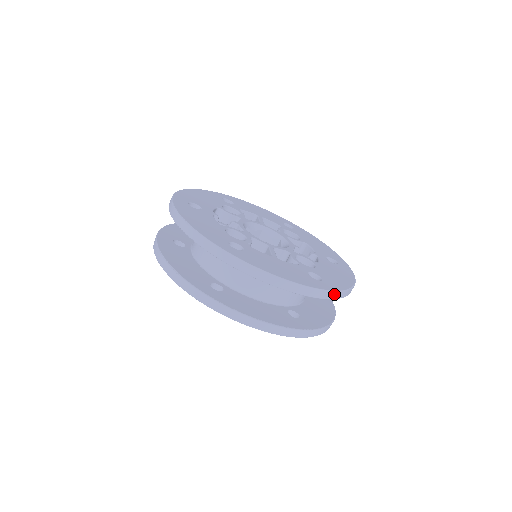
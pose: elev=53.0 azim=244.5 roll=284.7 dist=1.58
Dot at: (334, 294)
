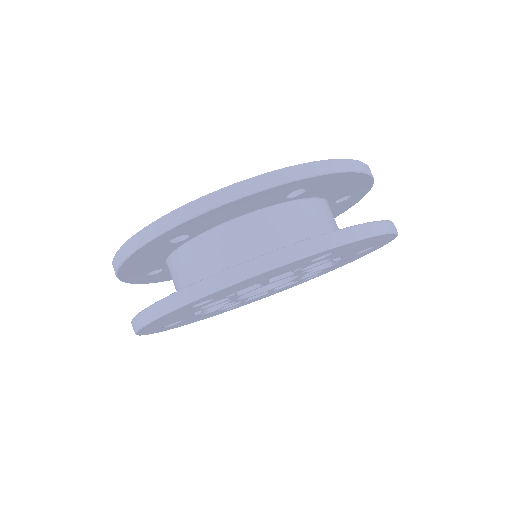
Dot at: (320, 166)
